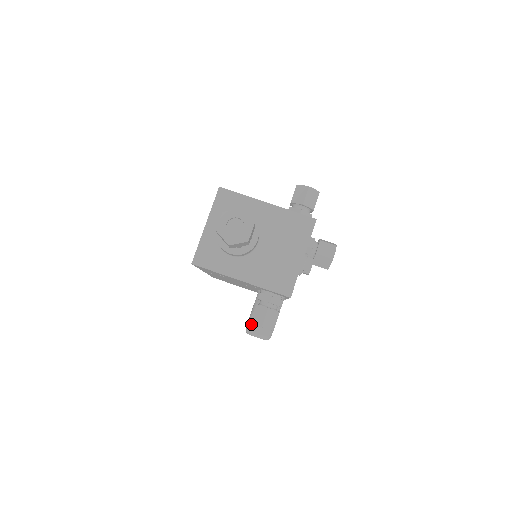
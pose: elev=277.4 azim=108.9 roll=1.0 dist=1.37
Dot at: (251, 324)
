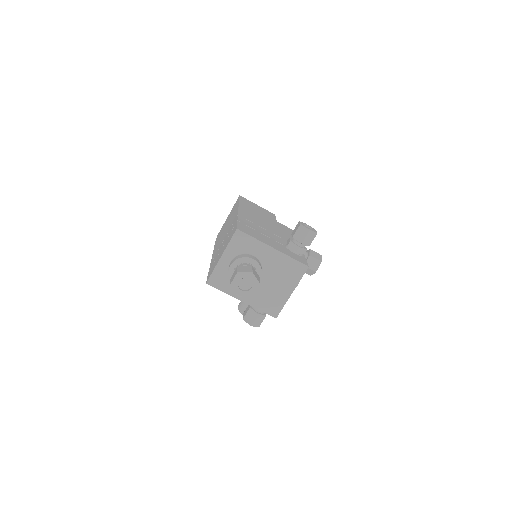
Dot at: (243, 307)
